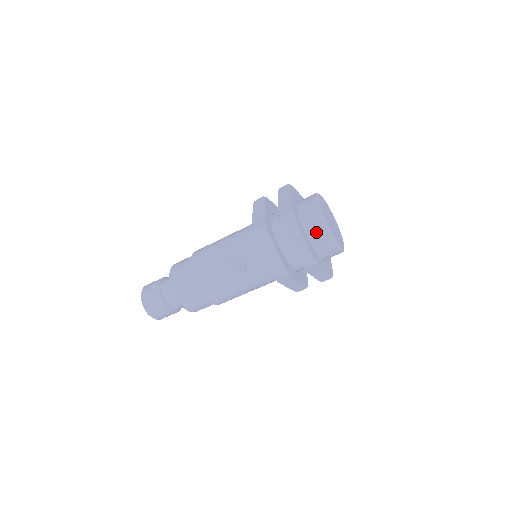
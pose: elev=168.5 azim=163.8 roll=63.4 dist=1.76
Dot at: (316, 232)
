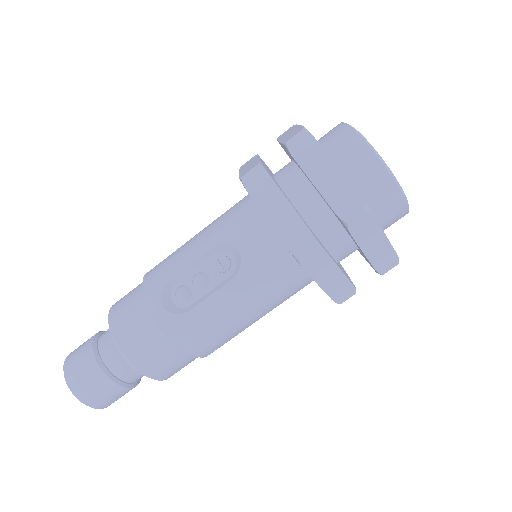
Dot at: (356, 163)
